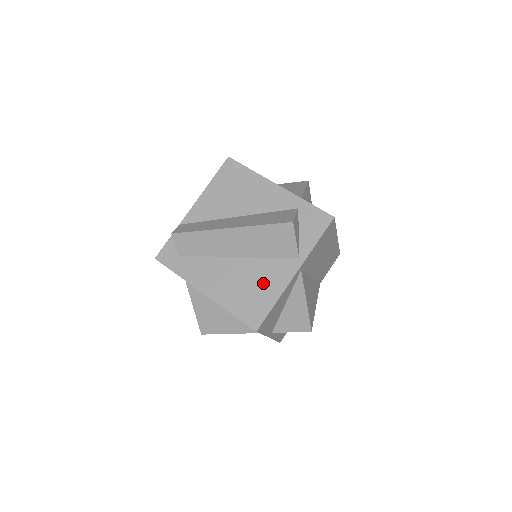
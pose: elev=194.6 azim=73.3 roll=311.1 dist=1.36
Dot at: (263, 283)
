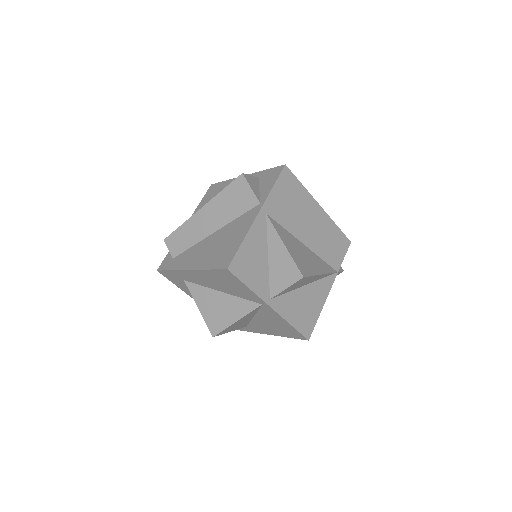
Dot at: (233, 235)
